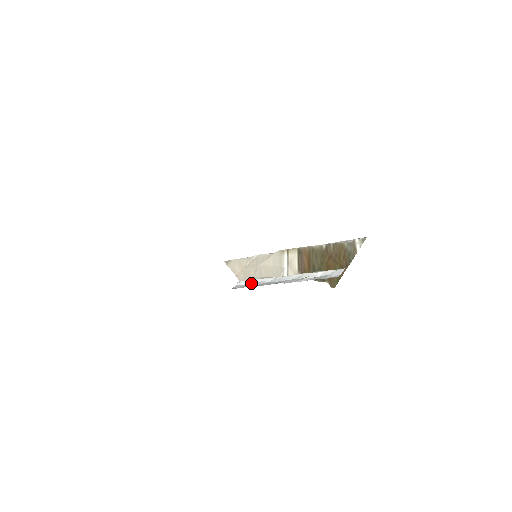
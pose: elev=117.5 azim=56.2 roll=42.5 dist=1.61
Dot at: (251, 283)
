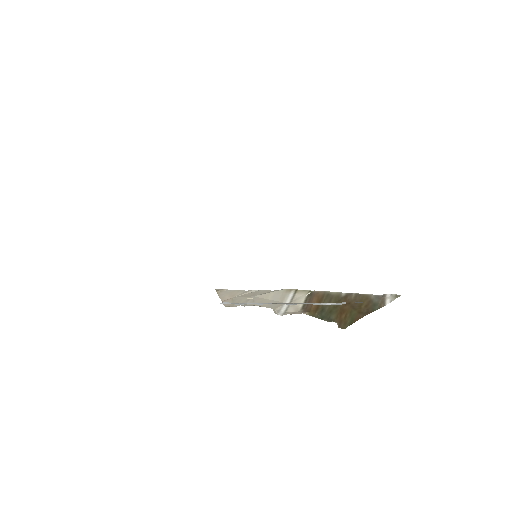
Dot at: (237, 304)
